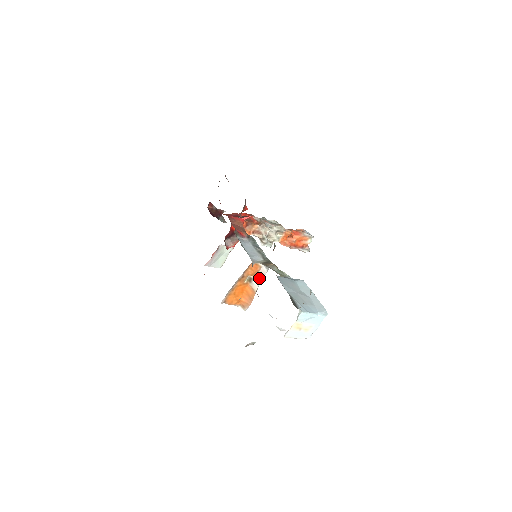
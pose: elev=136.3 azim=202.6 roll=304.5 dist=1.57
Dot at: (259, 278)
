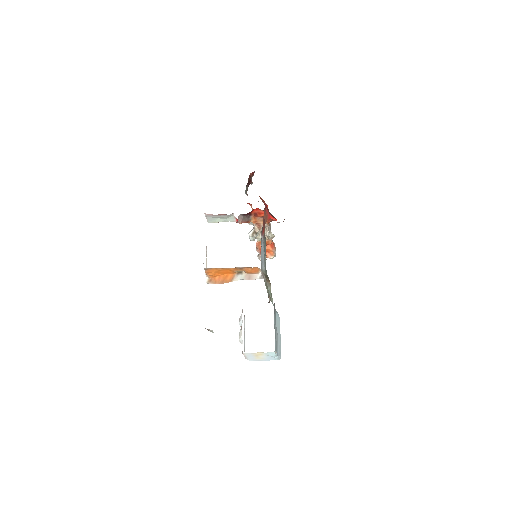
Dot at: (246, 277)
